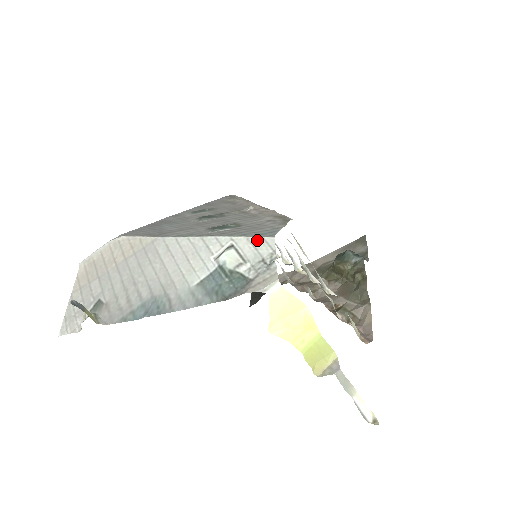
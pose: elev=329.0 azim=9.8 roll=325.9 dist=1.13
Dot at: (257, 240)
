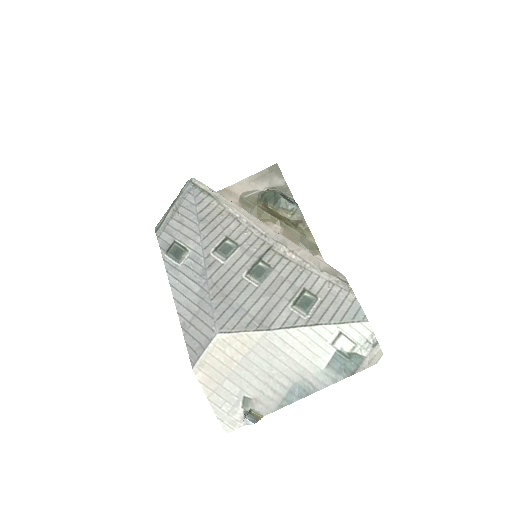
Dot at: (358, 326)
